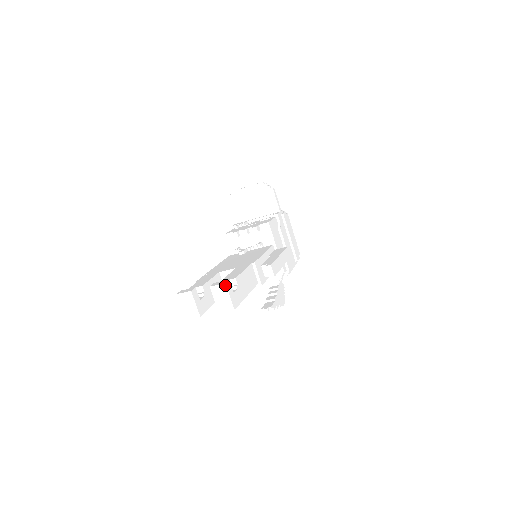
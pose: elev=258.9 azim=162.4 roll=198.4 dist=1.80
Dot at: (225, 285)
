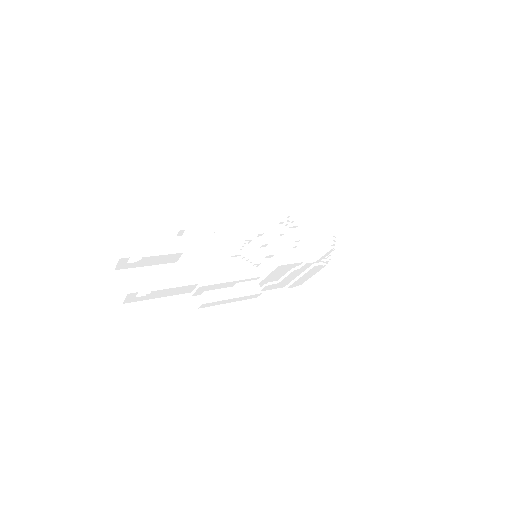
Dot at: (127, 293)
